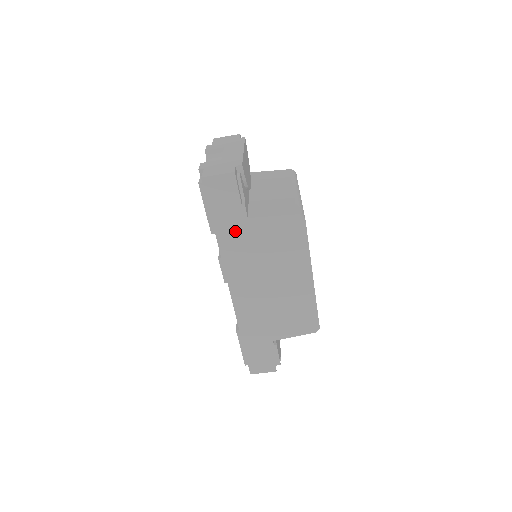
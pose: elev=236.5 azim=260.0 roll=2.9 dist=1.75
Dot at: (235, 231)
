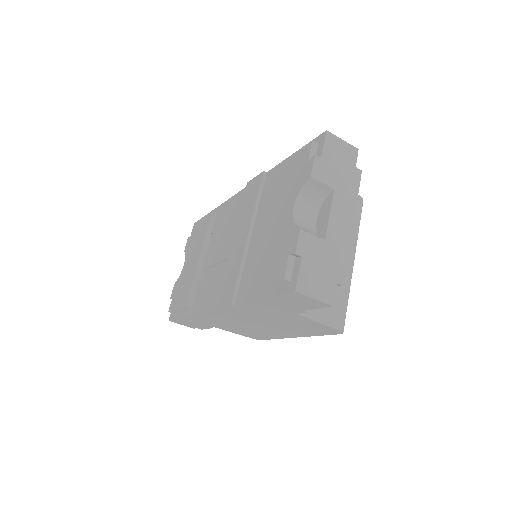
Dot at: (273, 309)
